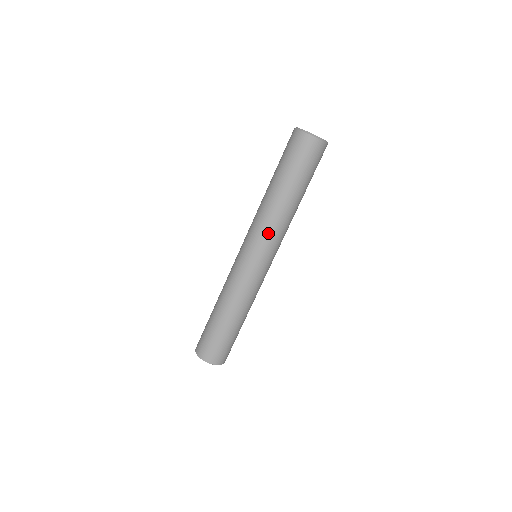
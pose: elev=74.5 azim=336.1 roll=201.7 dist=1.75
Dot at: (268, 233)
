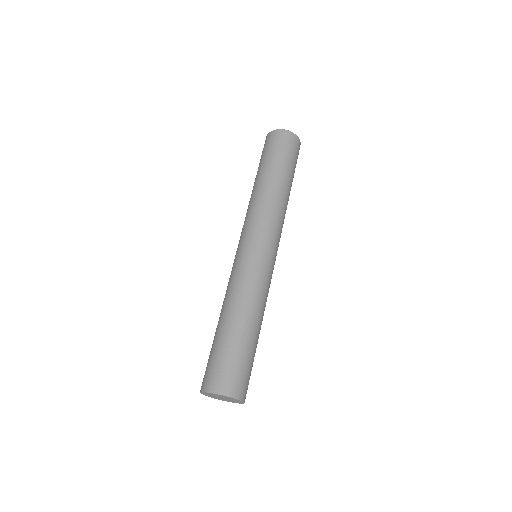
Dot at: (256, 216)
